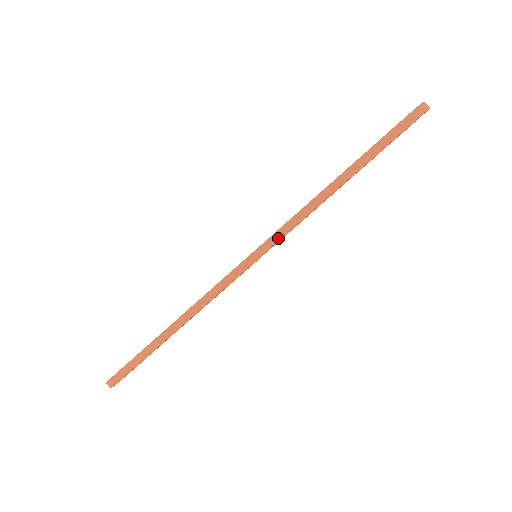
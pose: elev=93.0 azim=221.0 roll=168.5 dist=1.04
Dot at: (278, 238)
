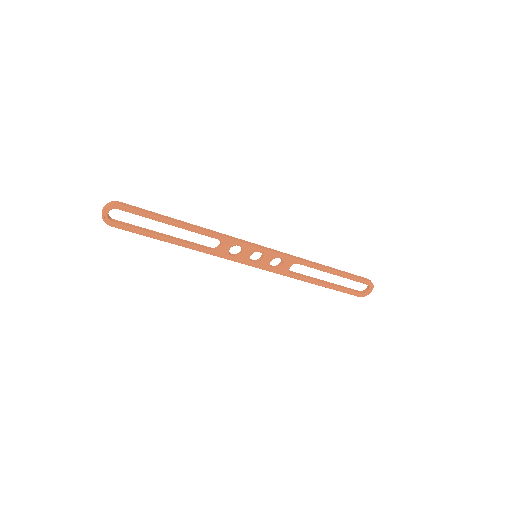
Dot at: (280, 253)
